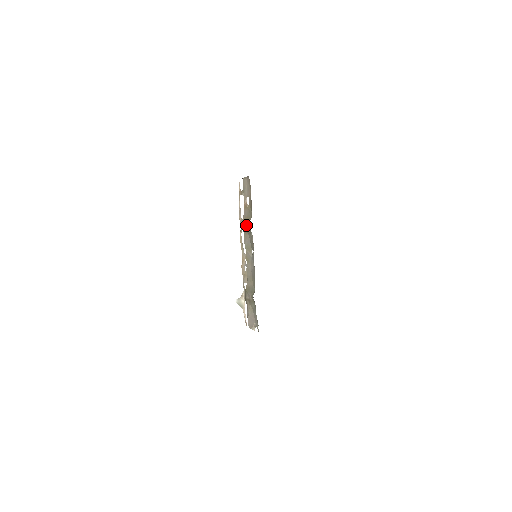
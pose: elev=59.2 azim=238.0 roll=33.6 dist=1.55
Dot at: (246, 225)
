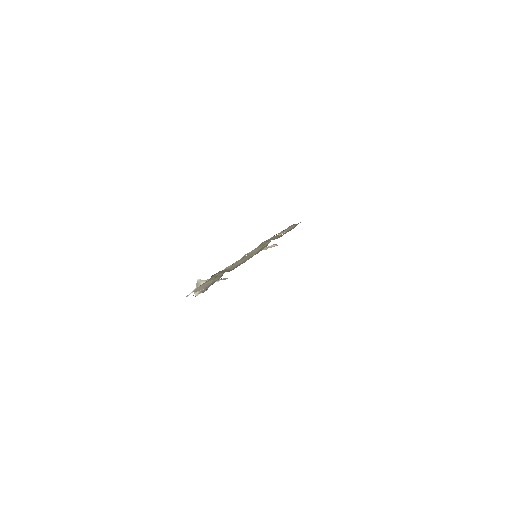
Dot at: (268, 241)
